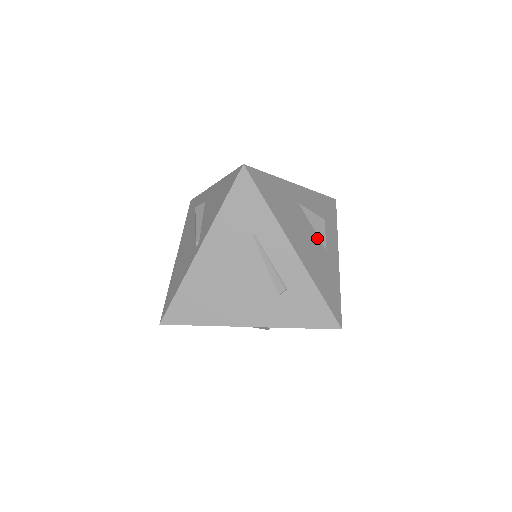
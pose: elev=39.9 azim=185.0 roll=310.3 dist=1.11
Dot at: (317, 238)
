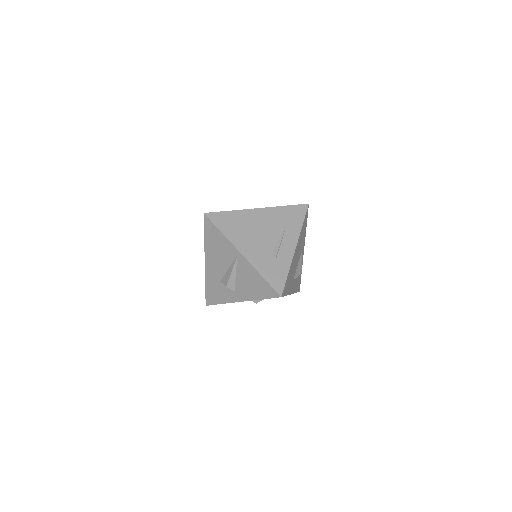
Dot at: (296, 270)
